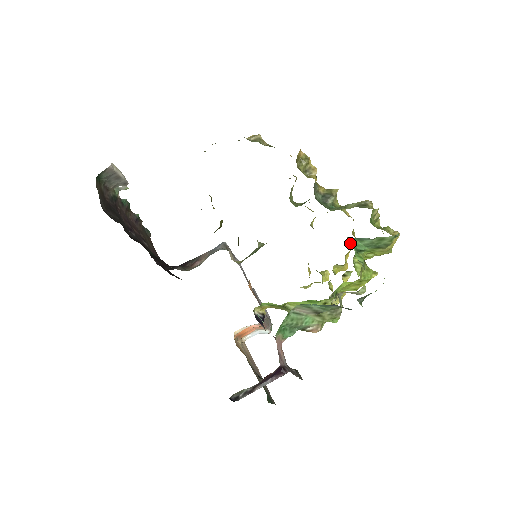
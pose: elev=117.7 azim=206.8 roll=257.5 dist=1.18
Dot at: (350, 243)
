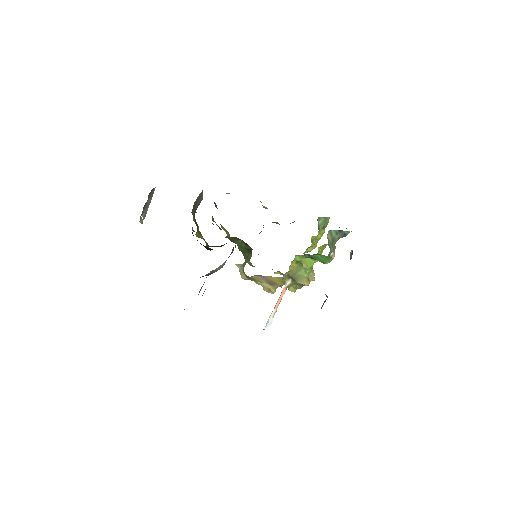
Dot at: occluded
